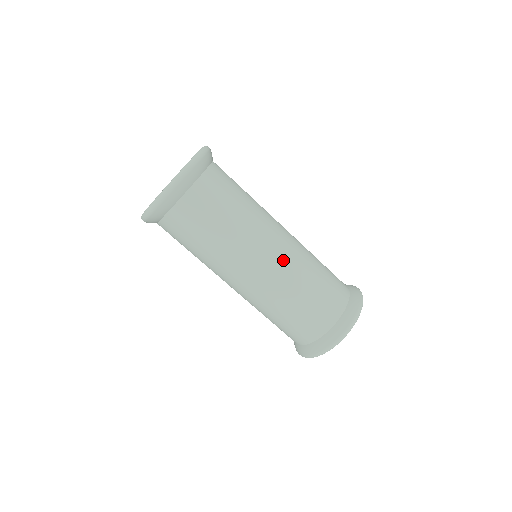
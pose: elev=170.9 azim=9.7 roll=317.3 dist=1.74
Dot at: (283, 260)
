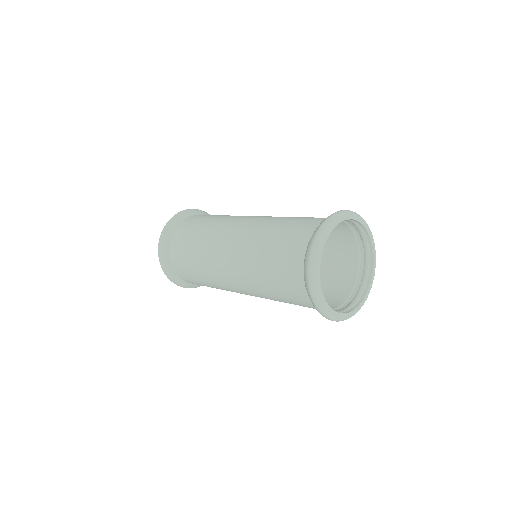
Dot at: (245, 229)
